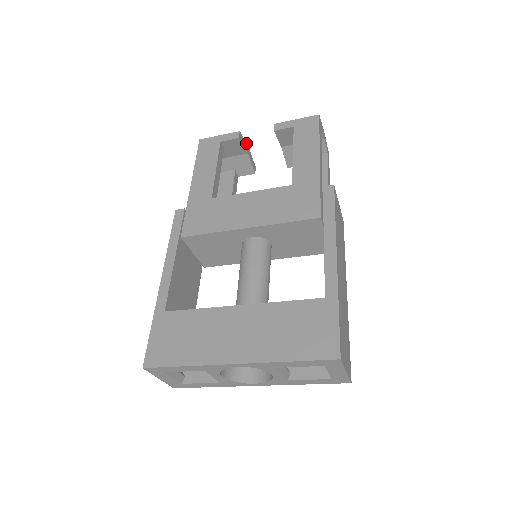
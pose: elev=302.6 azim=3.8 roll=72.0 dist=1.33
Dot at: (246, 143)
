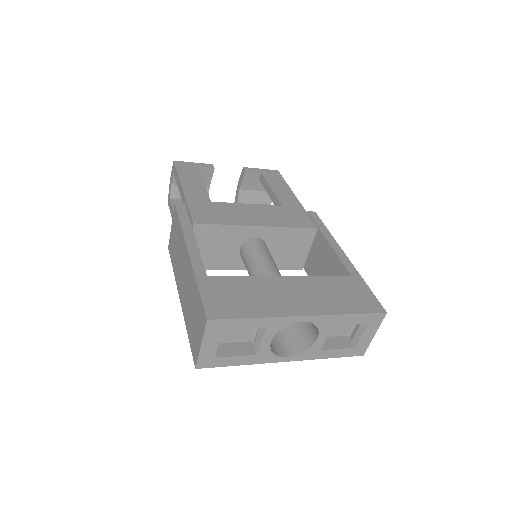
Dot at: occluded
